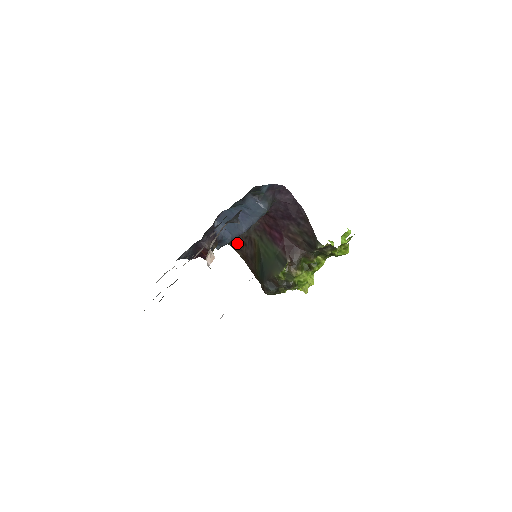
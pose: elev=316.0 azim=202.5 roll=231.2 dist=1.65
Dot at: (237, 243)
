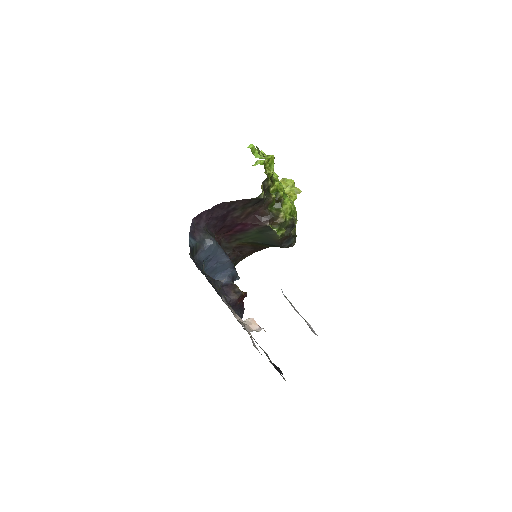
Dot at: (237, 258)
